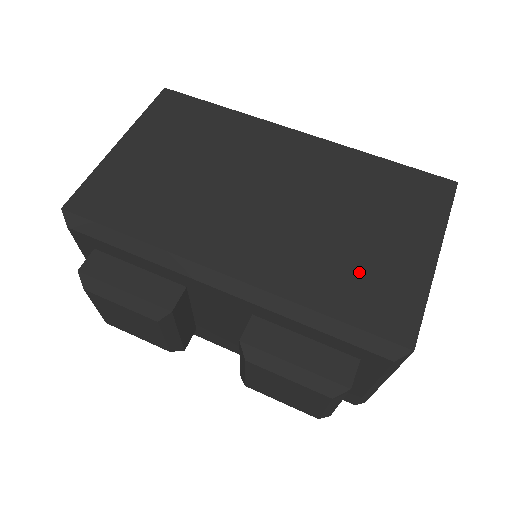
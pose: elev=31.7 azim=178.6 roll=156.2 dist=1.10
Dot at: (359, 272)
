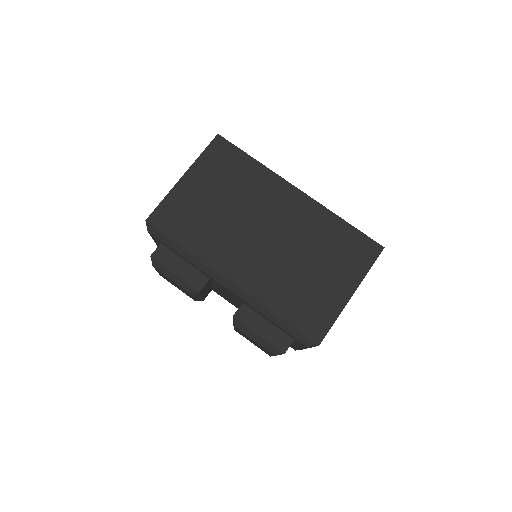
Dot at: (305, 296)
